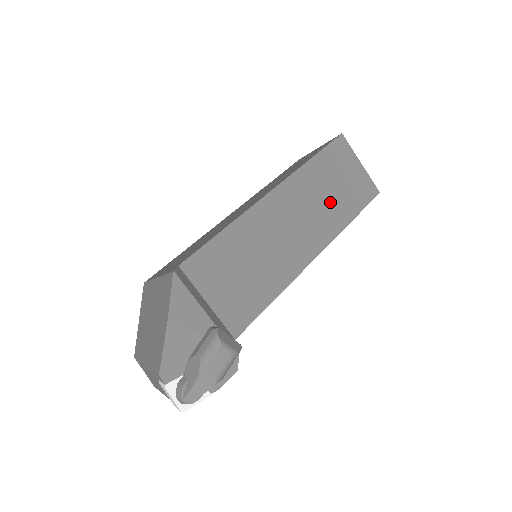
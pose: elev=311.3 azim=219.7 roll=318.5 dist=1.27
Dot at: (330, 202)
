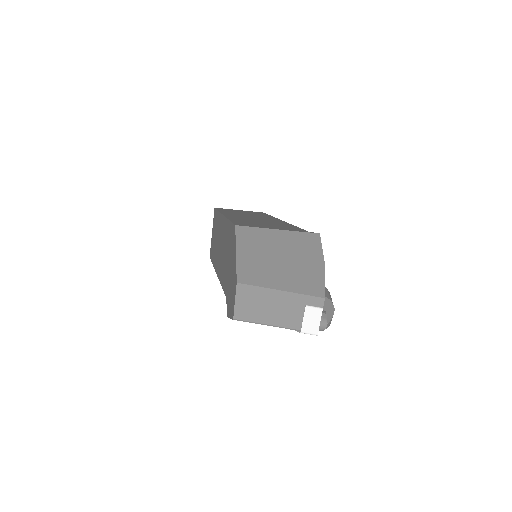
Dot at: occluded
